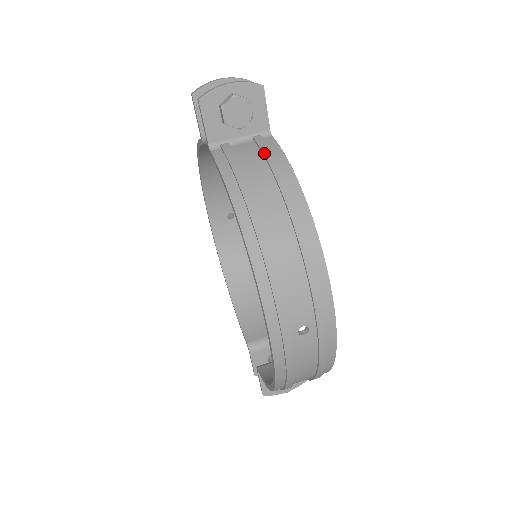
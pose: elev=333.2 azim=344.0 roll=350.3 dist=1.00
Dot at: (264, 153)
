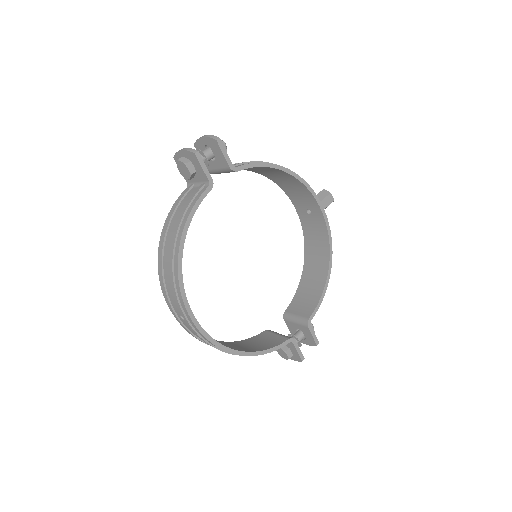
Dot at: (188, 201)
